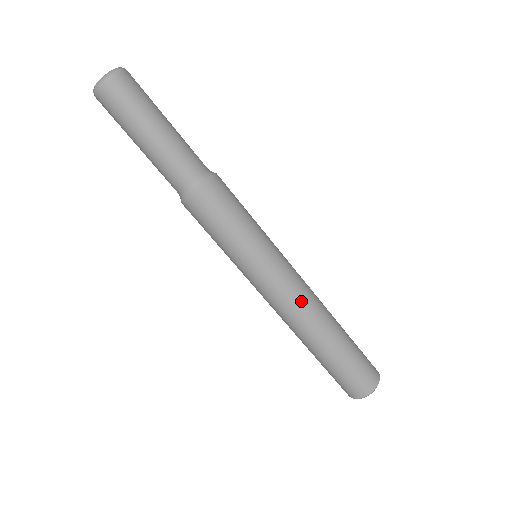
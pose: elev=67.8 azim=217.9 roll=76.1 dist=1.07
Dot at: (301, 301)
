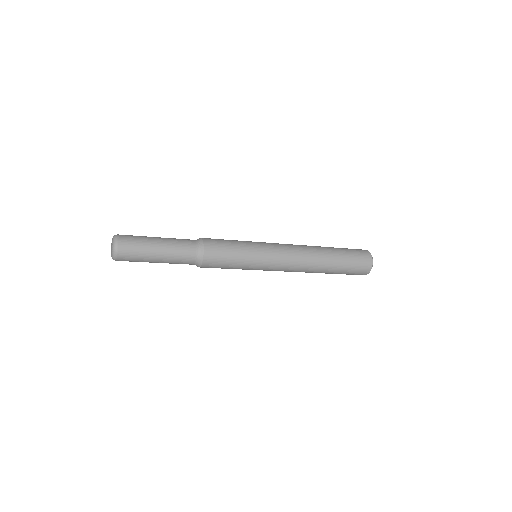
Dot at: occluded
